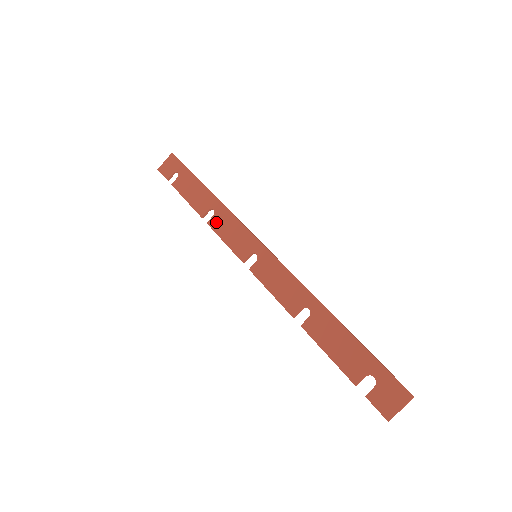
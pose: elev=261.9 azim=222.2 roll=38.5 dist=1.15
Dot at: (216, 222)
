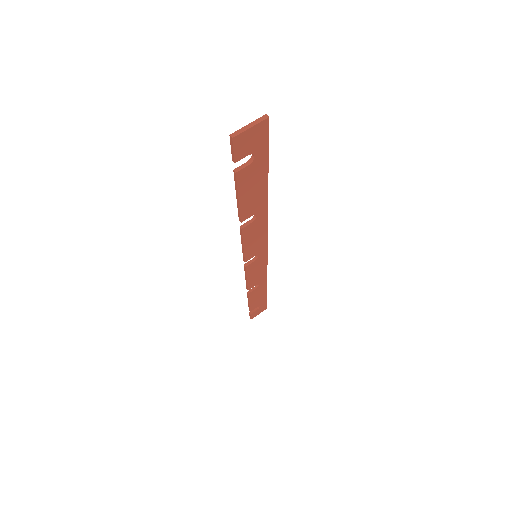
Dot at: occluded
